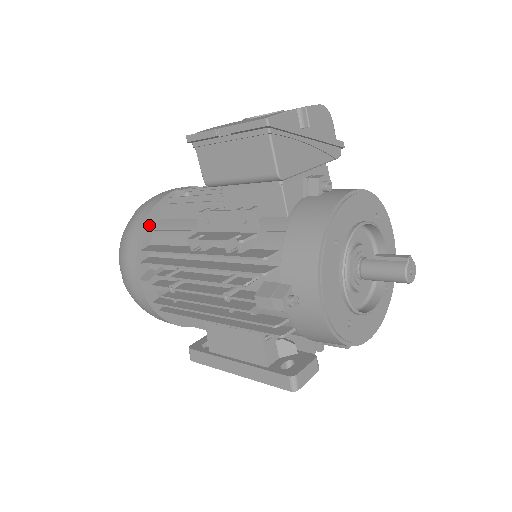
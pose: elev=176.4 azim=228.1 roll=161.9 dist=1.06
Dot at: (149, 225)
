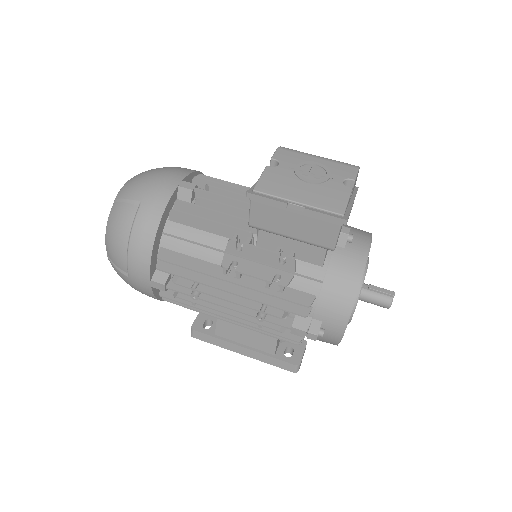
Dot at: (160, 229)
